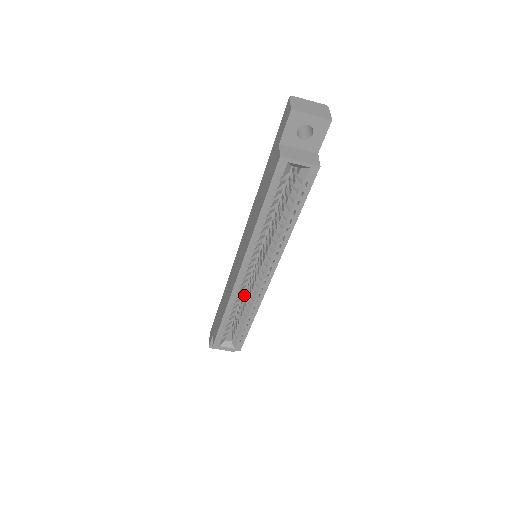
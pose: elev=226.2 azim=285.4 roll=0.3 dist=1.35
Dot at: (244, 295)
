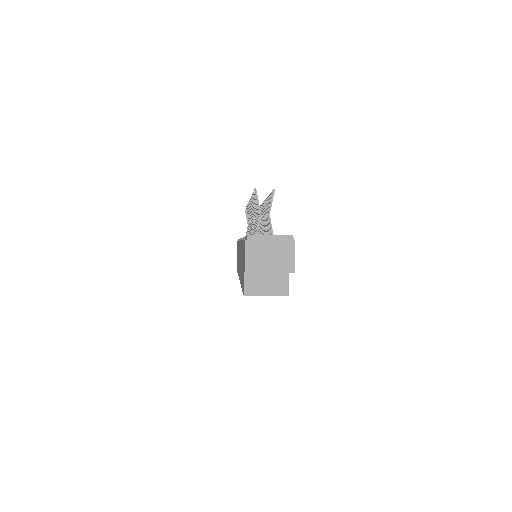
Dot at: occluded
